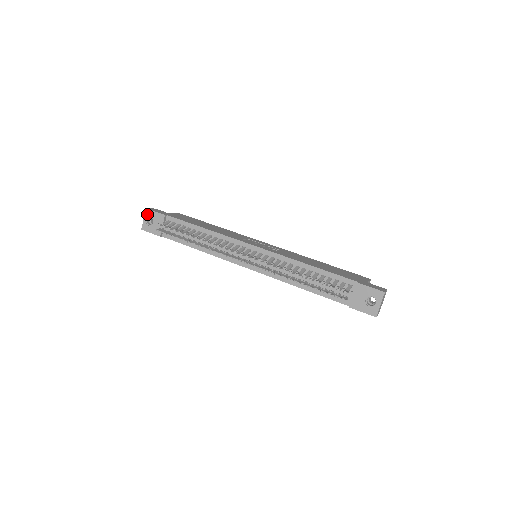
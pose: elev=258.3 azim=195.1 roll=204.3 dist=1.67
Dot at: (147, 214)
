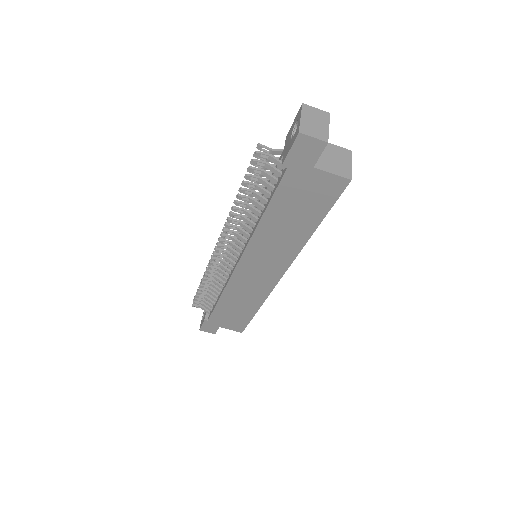
Dot at: (203, 312)
